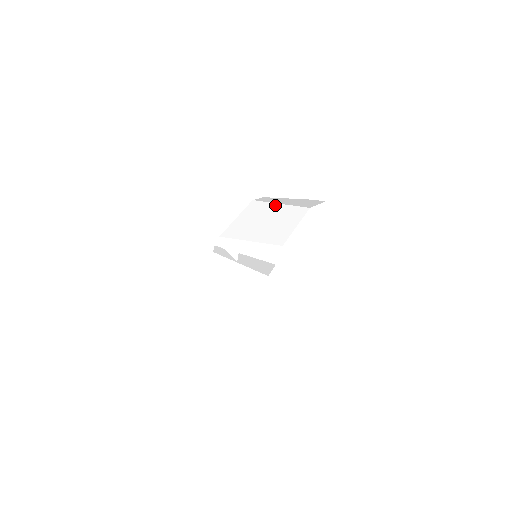
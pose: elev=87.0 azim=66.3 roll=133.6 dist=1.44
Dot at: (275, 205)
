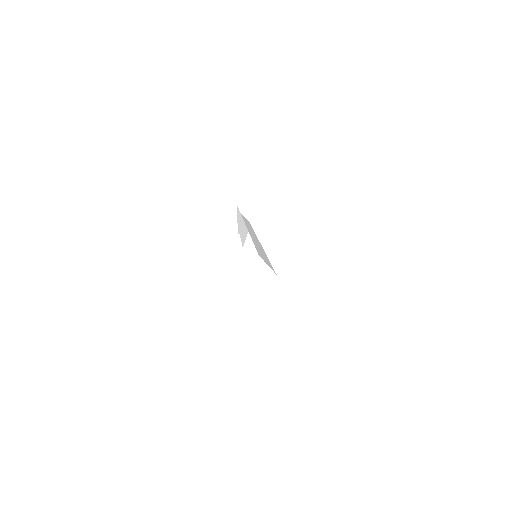
Dot at: (333, 234)
